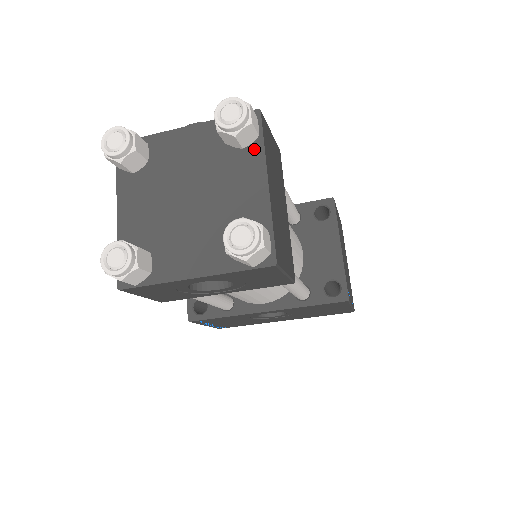
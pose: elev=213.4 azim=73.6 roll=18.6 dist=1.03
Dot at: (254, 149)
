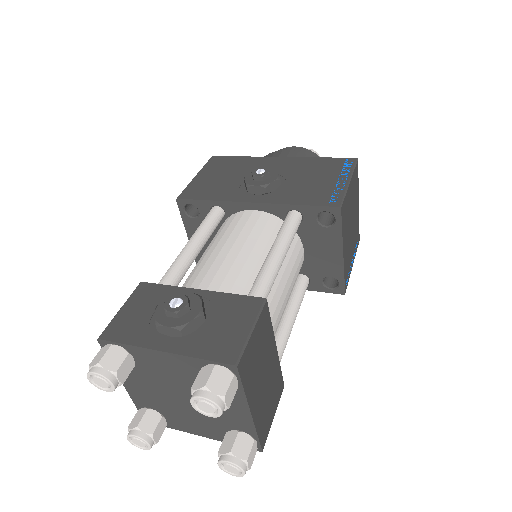
Dot at: occluded
